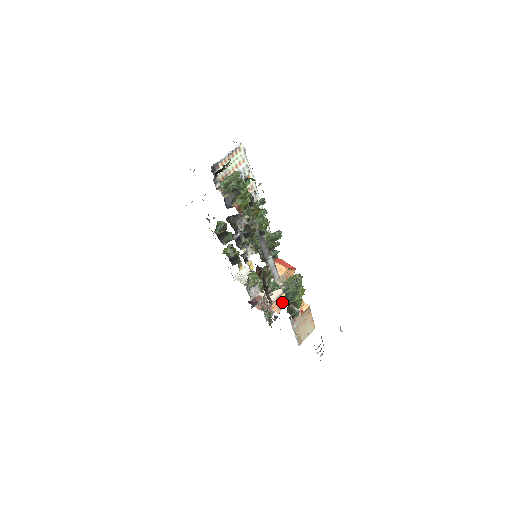
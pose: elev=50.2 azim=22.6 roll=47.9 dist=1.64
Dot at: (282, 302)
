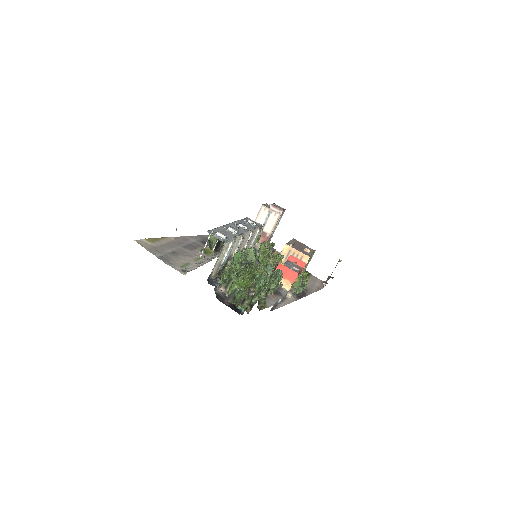
Dot at: (285, 257)
